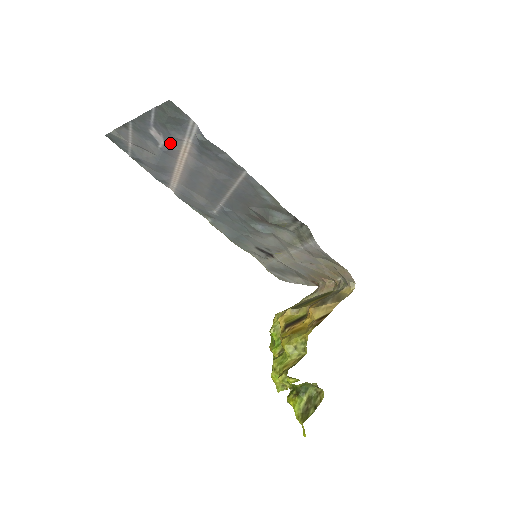
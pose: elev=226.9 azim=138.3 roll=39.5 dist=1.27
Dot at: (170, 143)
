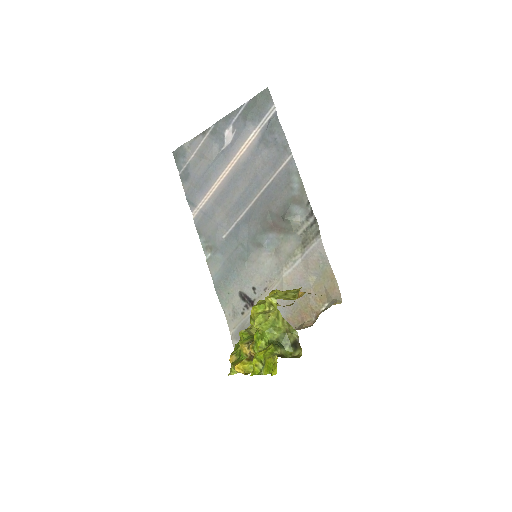
Dot at: (237, 139)
